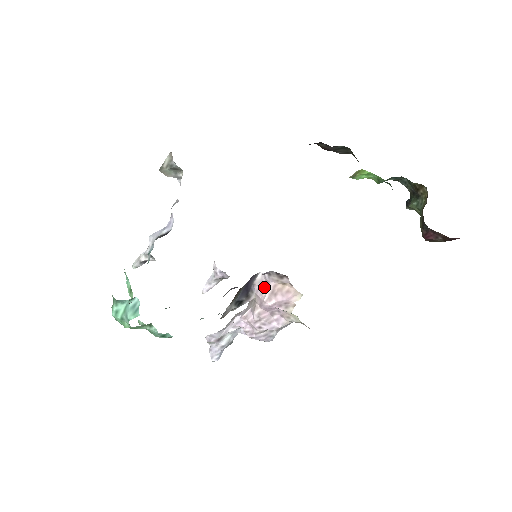
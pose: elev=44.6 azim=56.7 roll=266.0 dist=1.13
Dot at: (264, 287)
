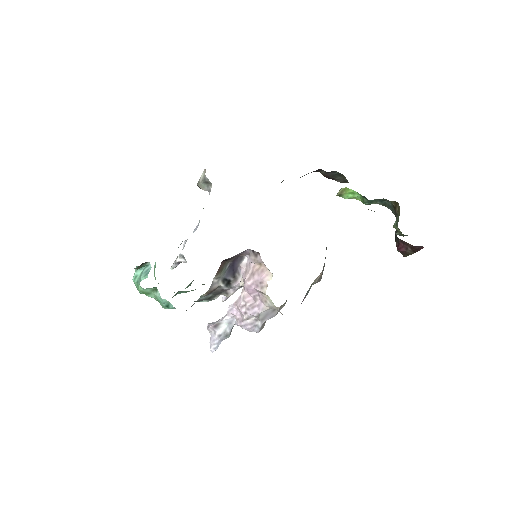
Dot at: (247, 269)
